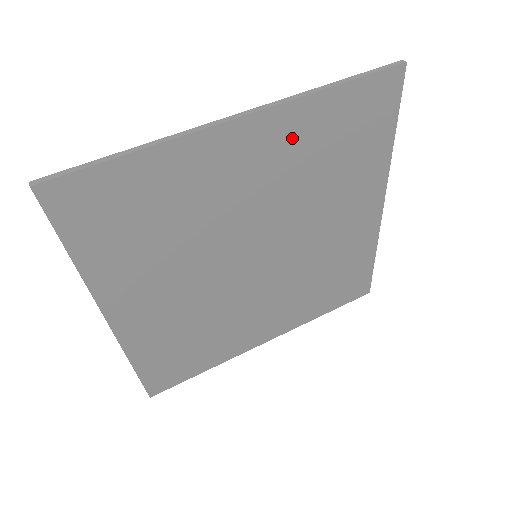
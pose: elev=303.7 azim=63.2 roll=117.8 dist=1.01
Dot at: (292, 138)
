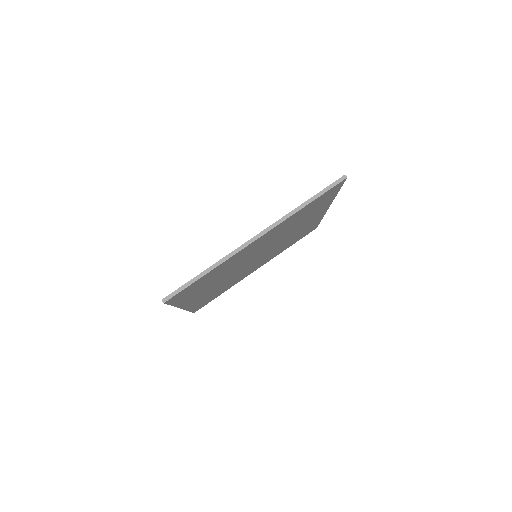
Dot at: (282, 227)
